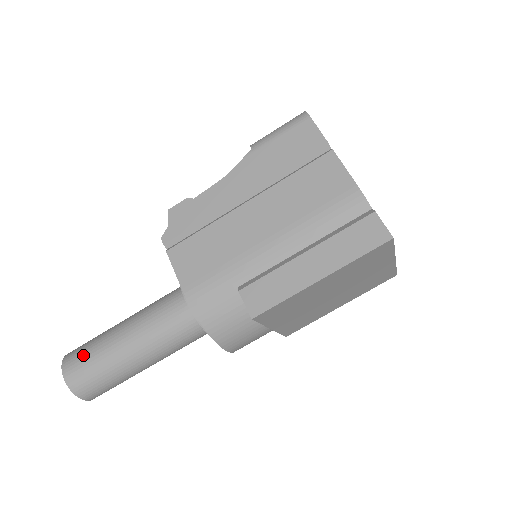
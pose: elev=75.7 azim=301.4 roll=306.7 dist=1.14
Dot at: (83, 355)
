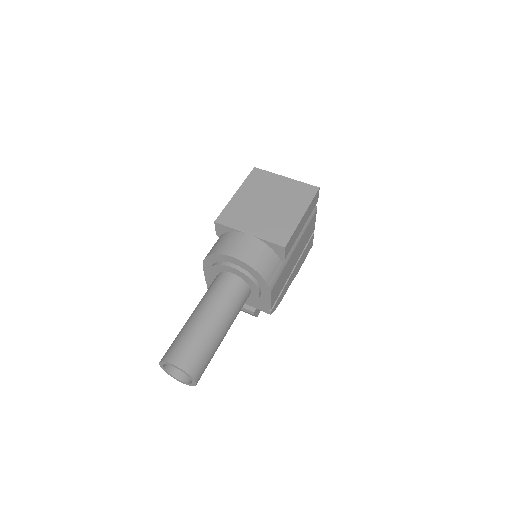
Dot at: occluded
